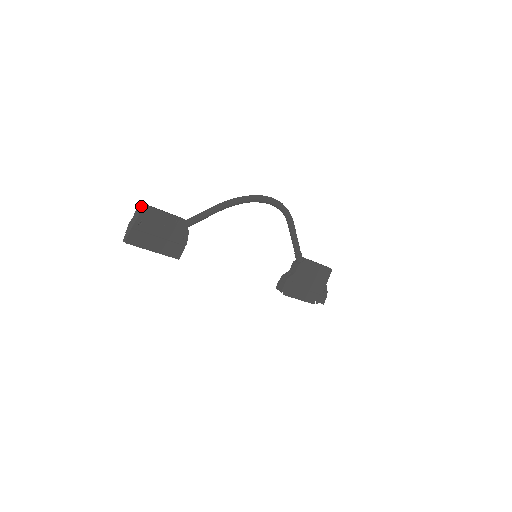
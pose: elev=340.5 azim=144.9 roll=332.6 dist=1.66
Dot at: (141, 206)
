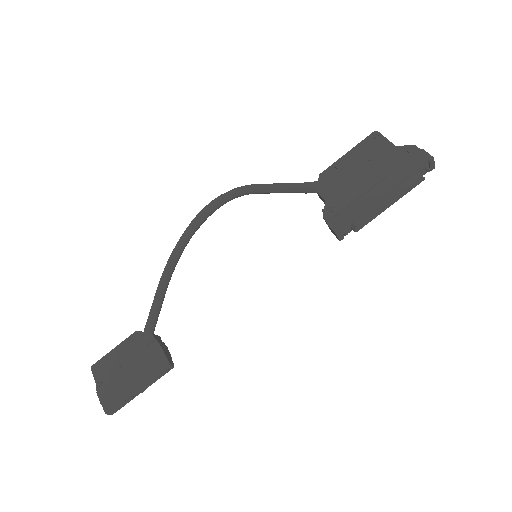
Dot at: (92, 371)
